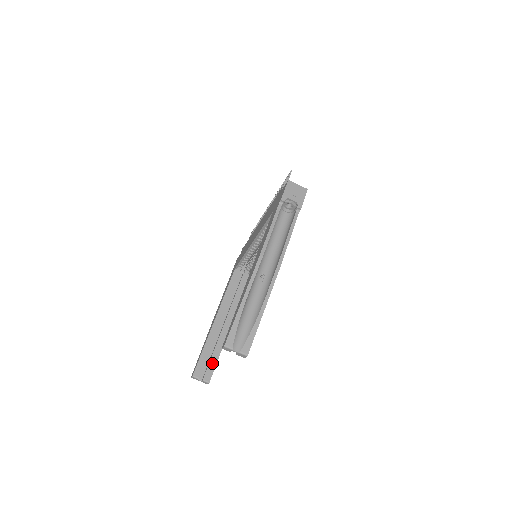
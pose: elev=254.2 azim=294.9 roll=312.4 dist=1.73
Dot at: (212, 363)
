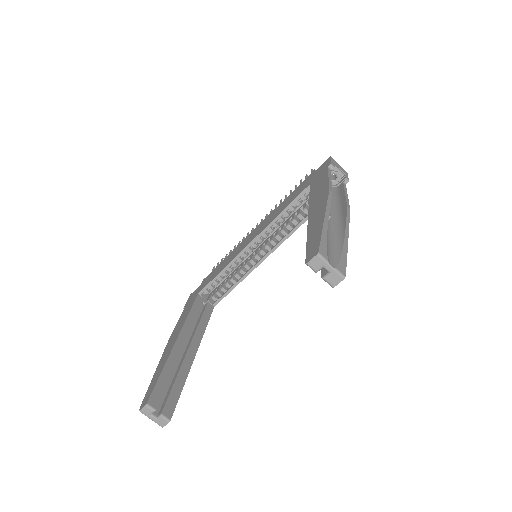
Dot at: (174, 394)
